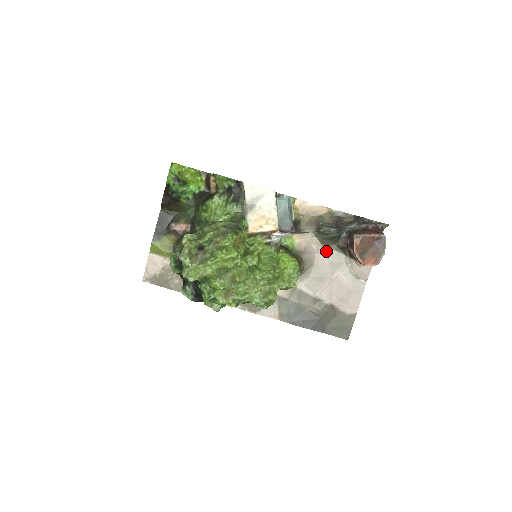
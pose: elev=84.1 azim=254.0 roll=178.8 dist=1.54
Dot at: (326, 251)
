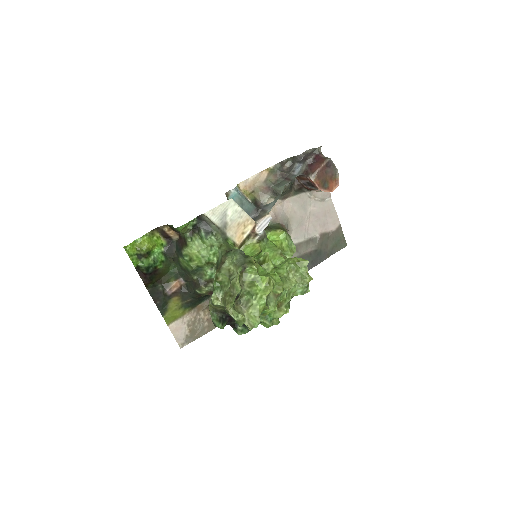
Dot at: (289, 202)
